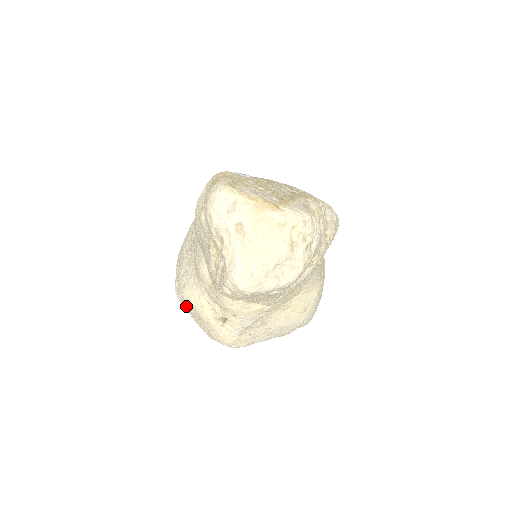
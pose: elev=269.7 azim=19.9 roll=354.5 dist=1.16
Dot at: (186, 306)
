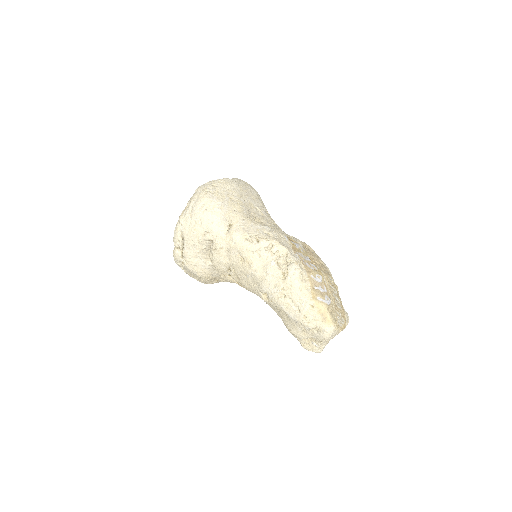
Dot at: (186, 269)
